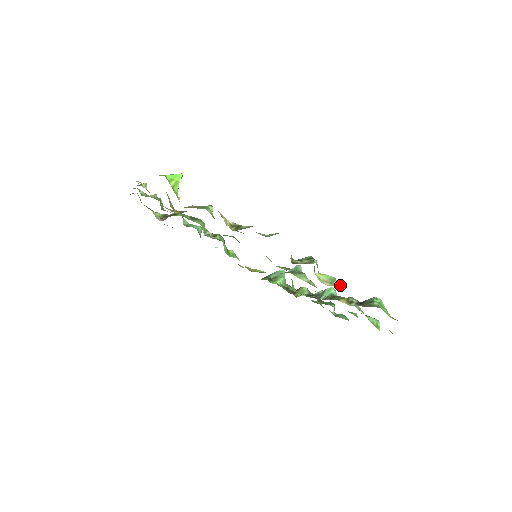
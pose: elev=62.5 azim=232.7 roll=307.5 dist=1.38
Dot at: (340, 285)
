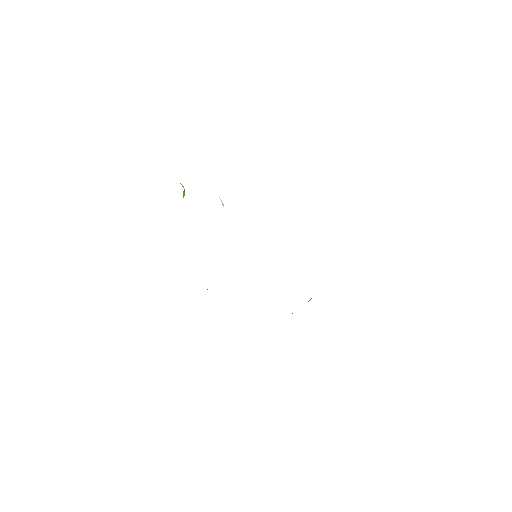
Dot at: occluded
